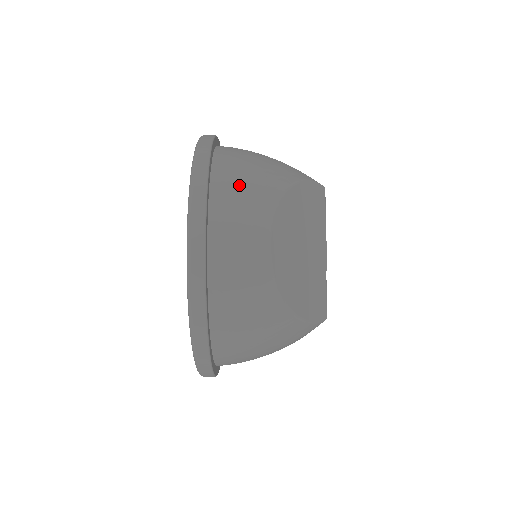
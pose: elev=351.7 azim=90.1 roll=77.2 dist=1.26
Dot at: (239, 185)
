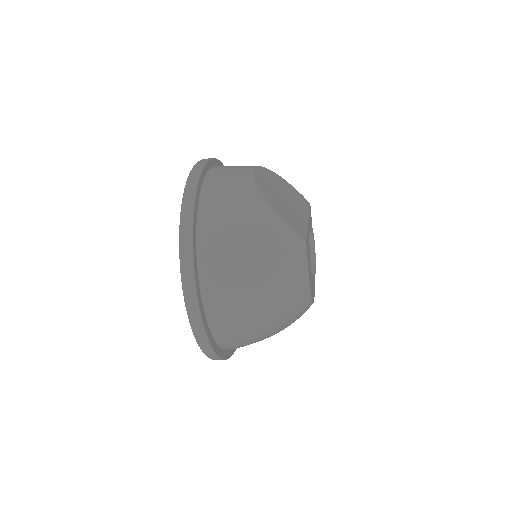
Dot at: occluded
